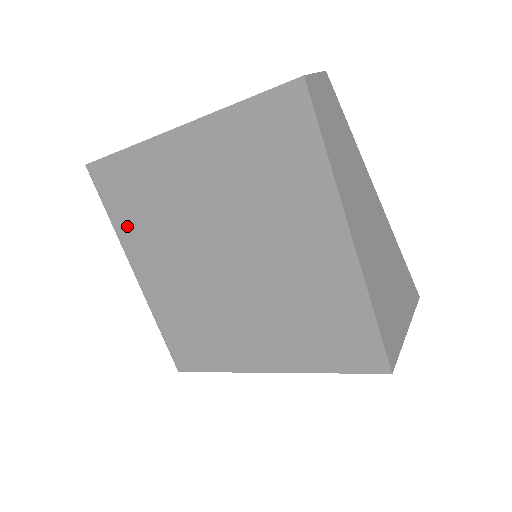
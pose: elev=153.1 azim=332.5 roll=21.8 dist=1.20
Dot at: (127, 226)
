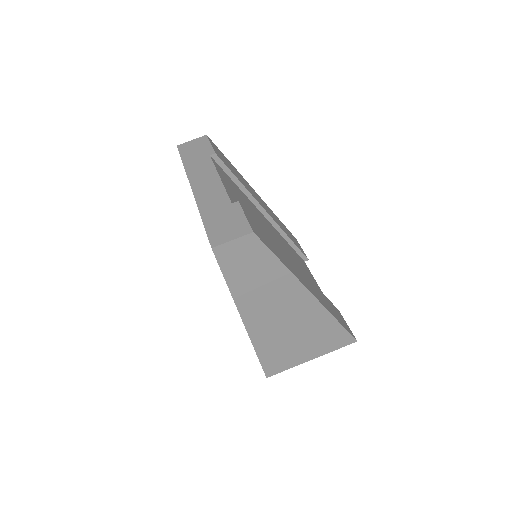
Dot at: occluded
